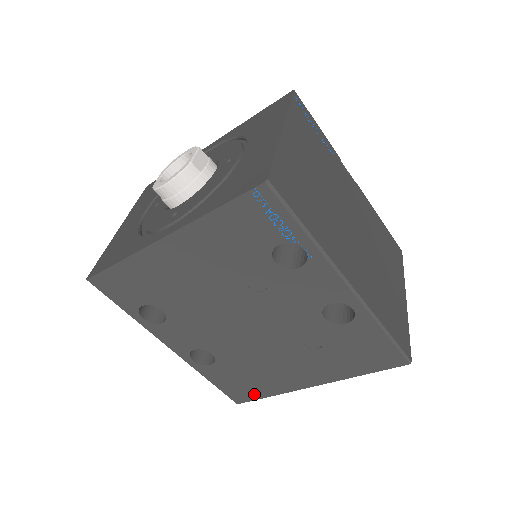
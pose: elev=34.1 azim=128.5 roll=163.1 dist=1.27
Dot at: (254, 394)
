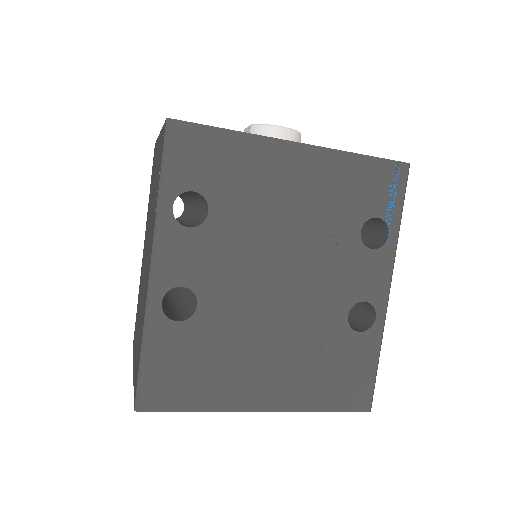
Dot at: (180, 399)
